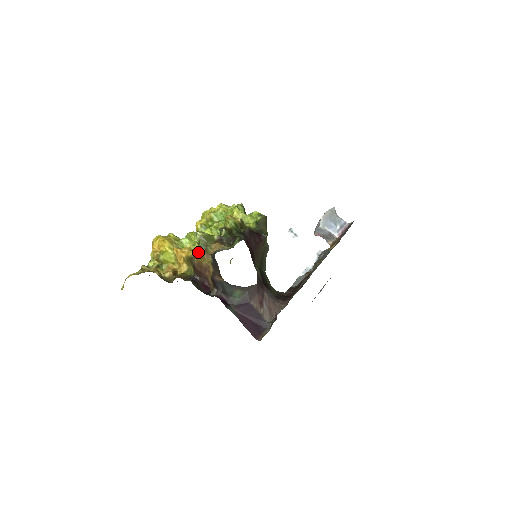
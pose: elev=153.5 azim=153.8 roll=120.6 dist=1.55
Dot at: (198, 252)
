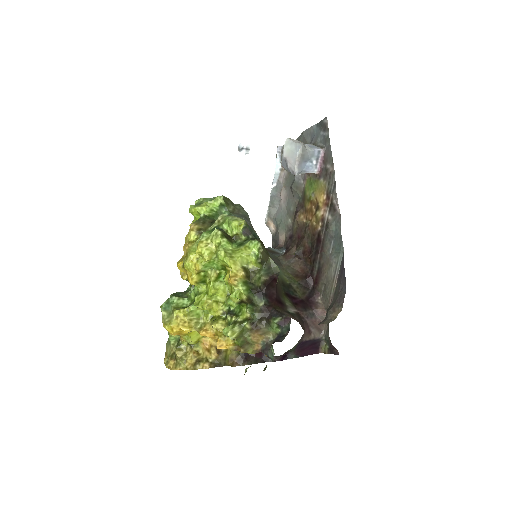
Dot at: (244, 351)
